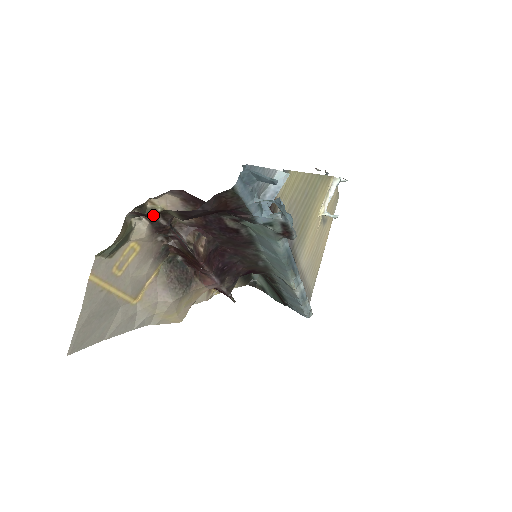
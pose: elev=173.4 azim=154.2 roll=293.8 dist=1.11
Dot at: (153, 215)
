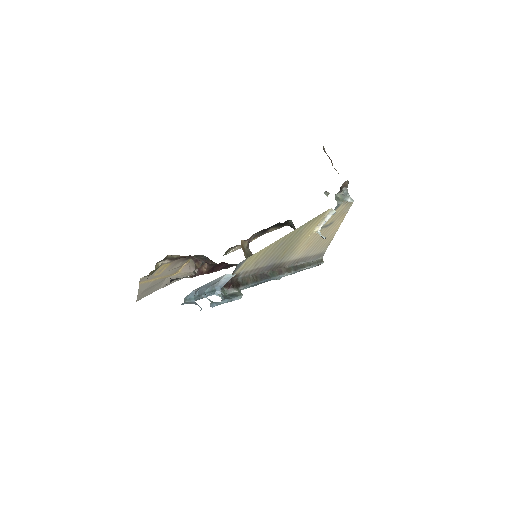
Dot at: occluded
